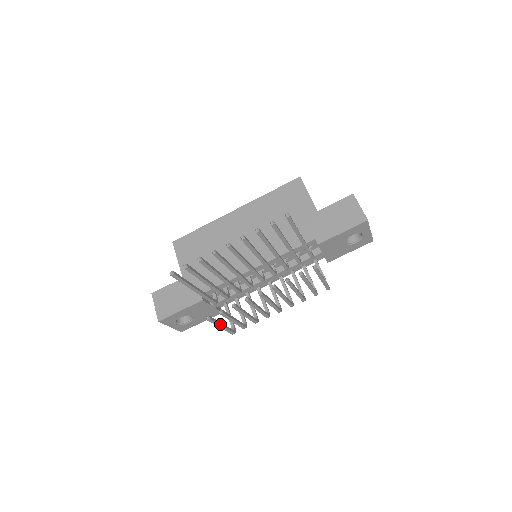
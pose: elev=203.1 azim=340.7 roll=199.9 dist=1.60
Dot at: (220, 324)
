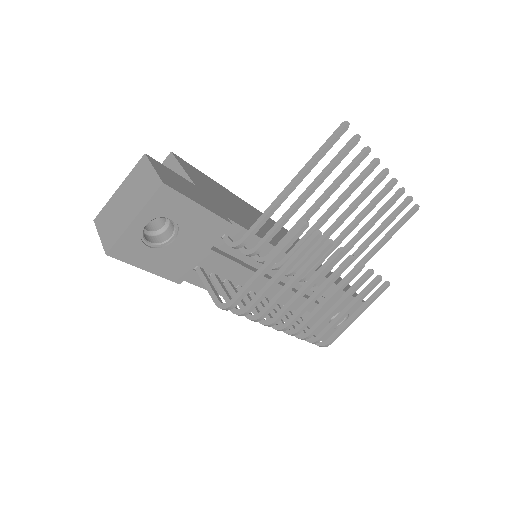
Dot at: (278, 258)
